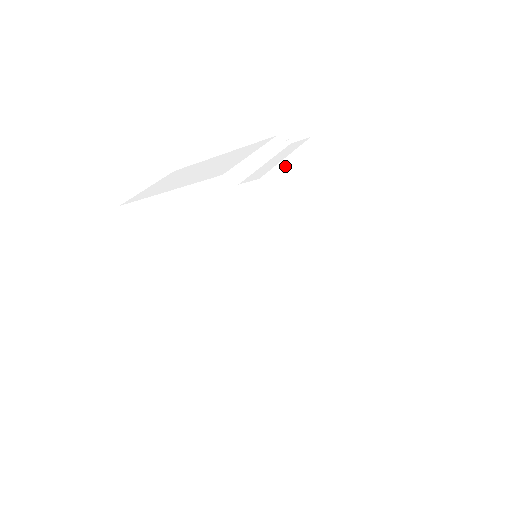
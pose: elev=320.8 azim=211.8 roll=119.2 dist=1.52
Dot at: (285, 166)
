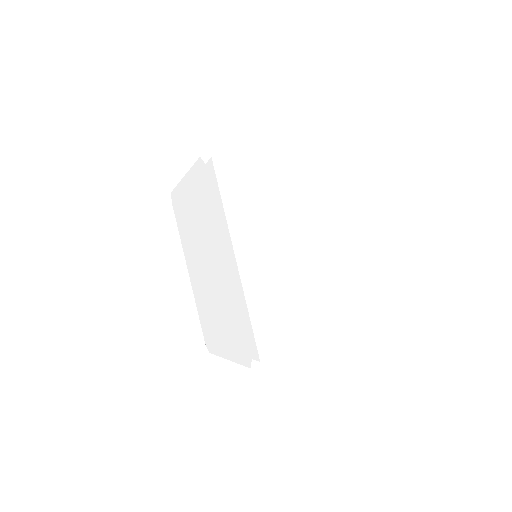
Dot at: (248, 158)
